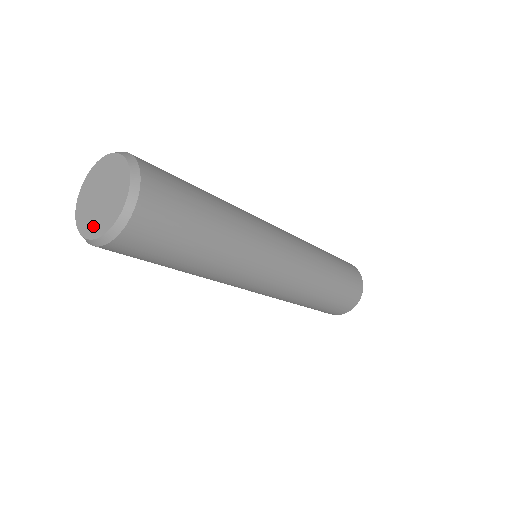
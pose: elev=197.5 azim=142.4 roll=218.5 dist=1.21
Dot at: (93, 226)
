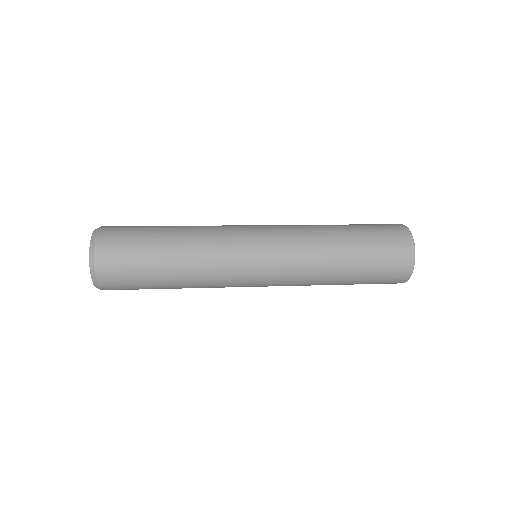
Dot at: occluded
